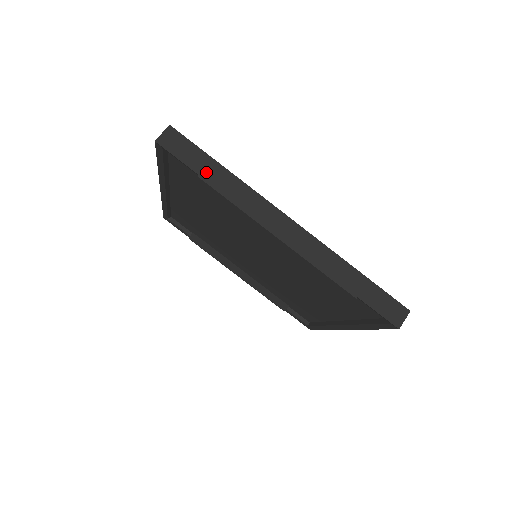
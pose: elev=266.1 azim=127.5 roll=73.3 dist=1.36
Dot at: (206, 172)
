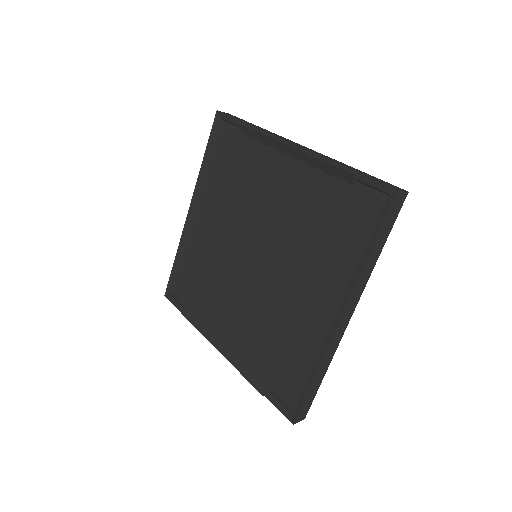
Dot at: (246, 122)
